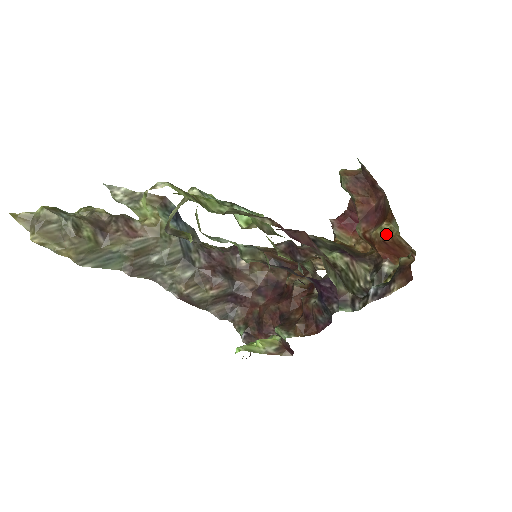
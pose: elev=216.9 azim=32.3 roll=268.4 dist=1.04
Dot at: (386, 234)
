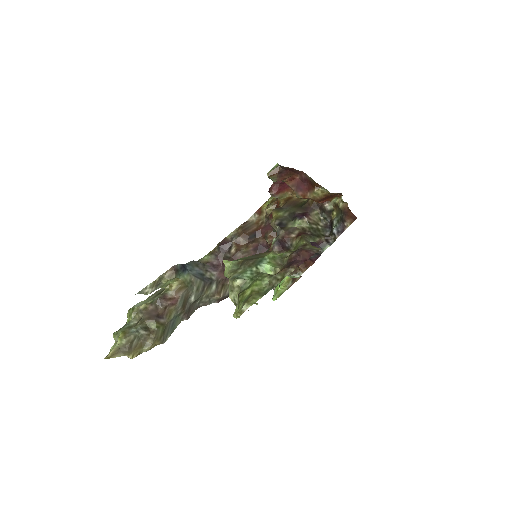
Dot at: (321, 195)
